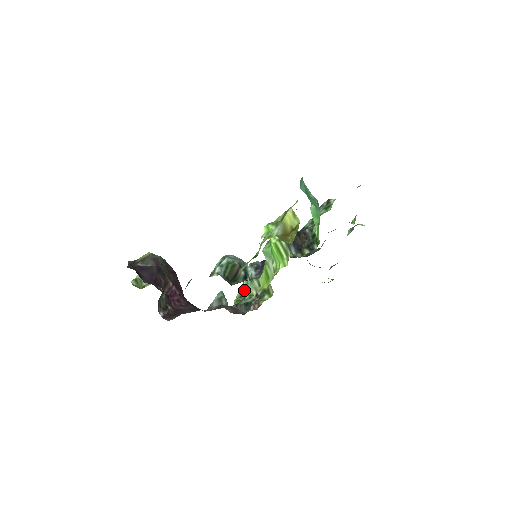
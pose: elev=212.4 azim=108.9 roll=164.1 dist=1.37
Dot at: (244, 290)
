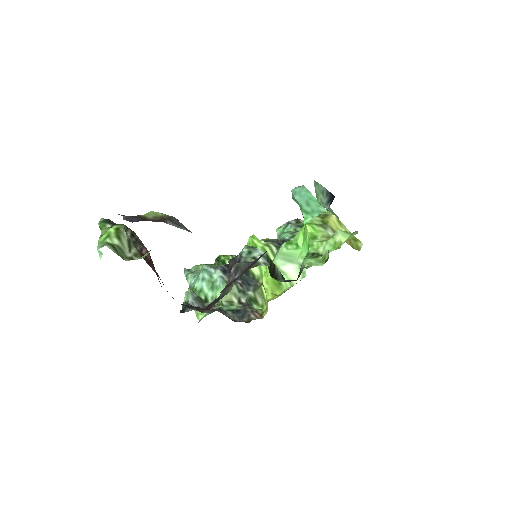
Dot at: (205, 295)
